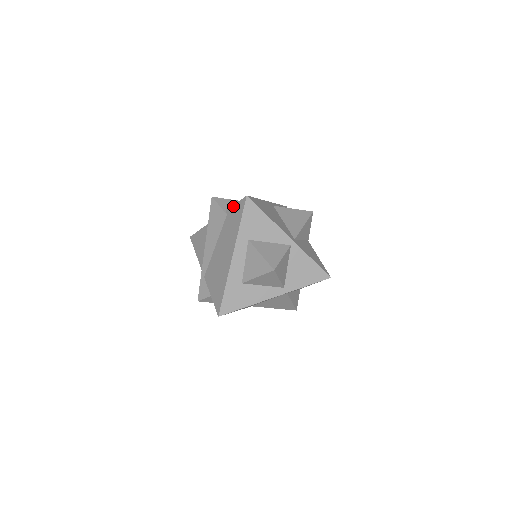
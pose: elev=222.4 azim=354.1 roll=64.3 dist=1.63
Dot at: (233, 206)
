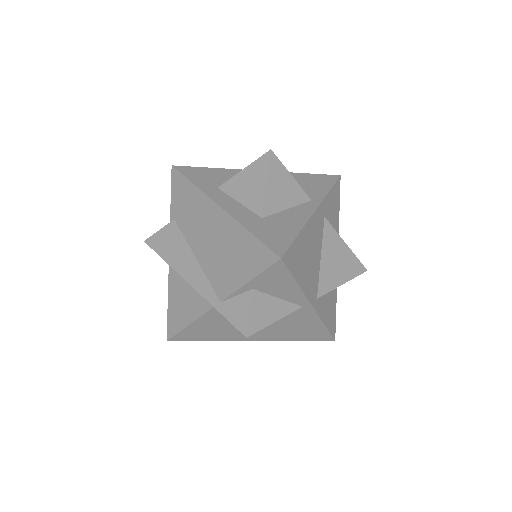
Dot at: (171, 201)
